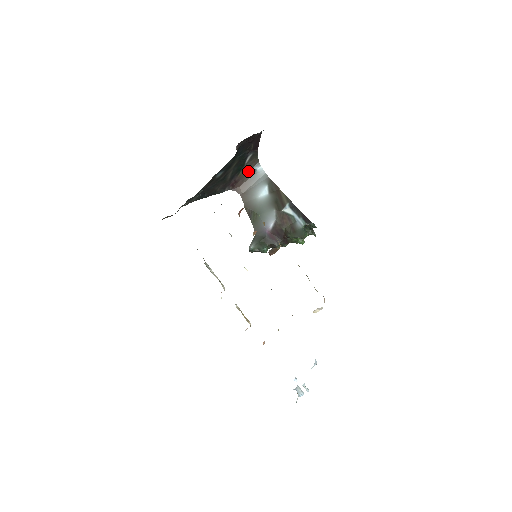
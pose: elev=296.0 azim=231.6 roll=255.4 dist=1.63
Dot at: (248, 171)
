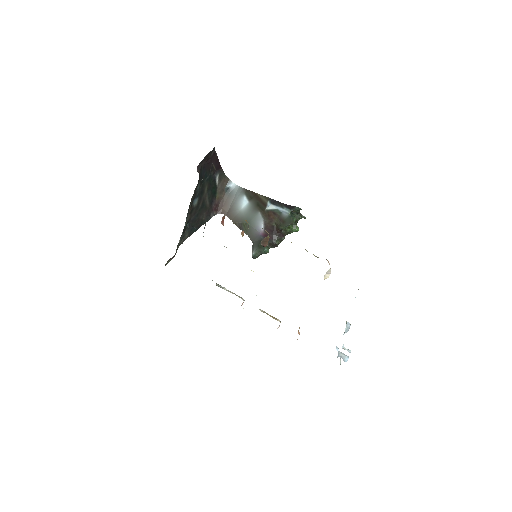
Dot at: (223, 191)
